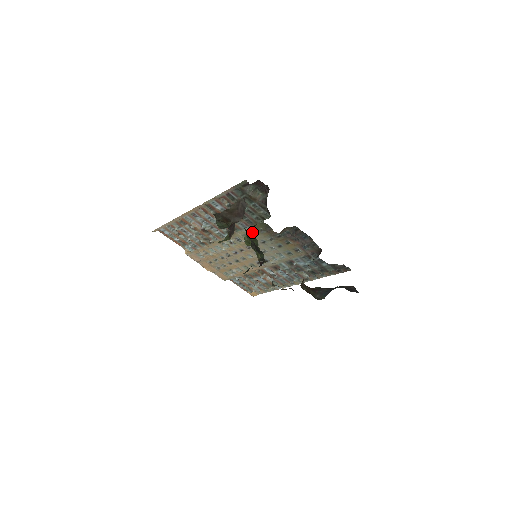
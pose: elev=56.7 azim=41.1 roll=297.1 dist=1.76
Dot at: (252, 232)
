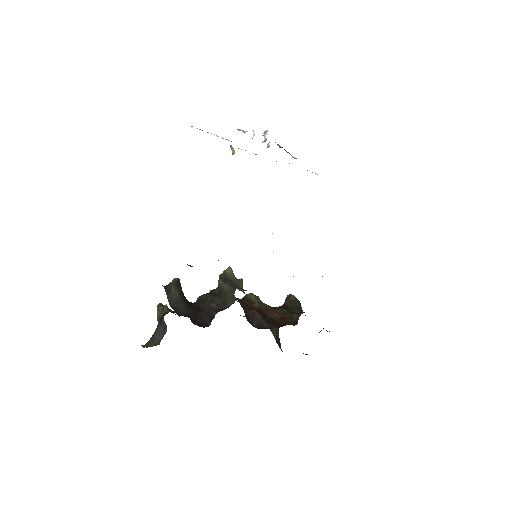
Dot at: occluded
